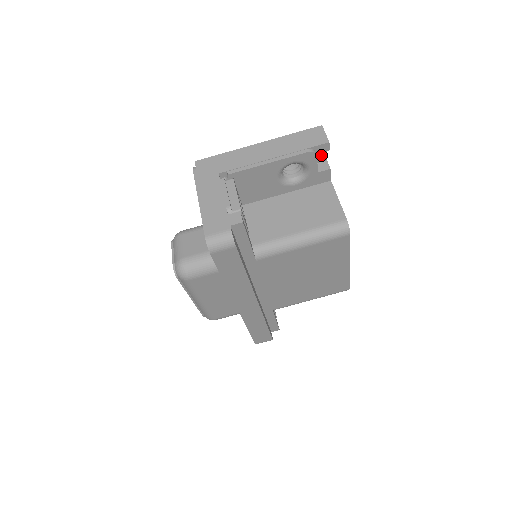
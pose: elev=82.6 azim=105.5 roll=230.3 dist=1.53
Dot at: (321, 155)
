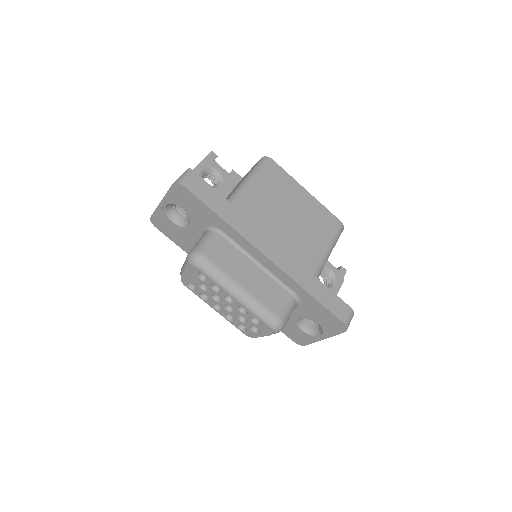
Dot at: occluded
